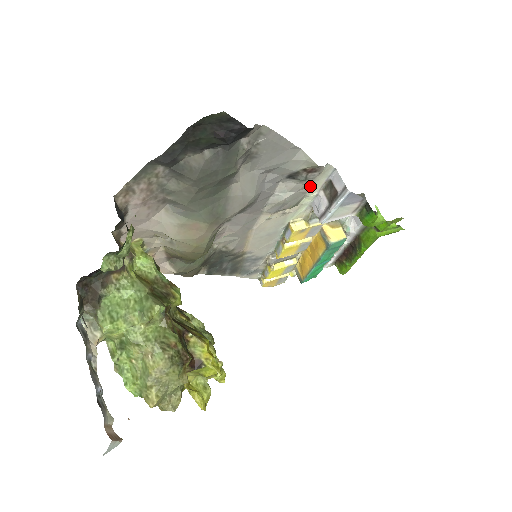
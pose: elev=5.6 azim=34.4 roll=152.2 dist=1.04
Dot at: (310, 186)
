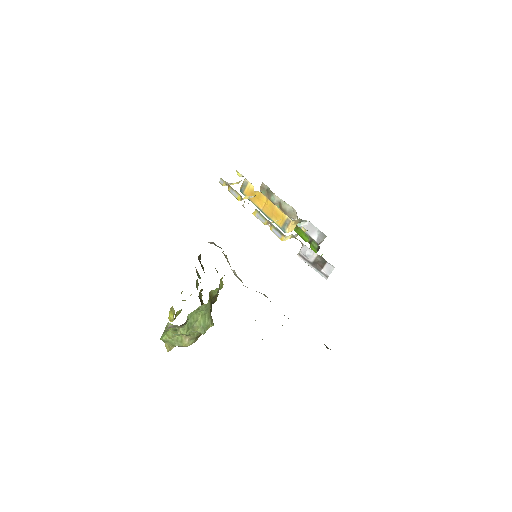
Dot at: occluded
